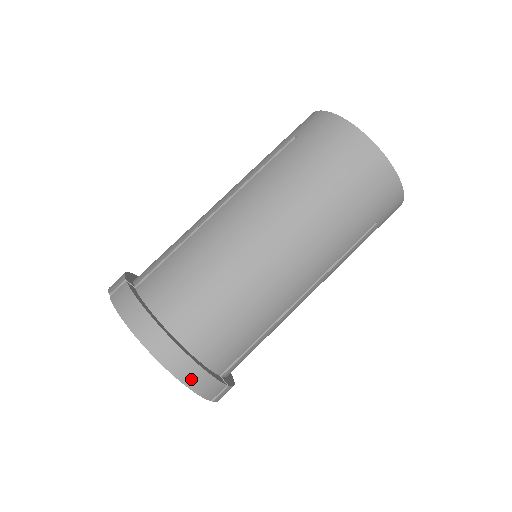
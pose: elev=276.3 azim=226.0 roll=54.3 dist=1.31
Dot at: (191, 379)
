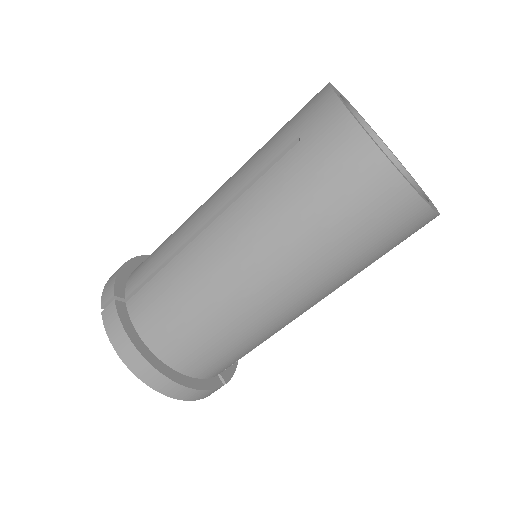
Dot at: (185, 396)
